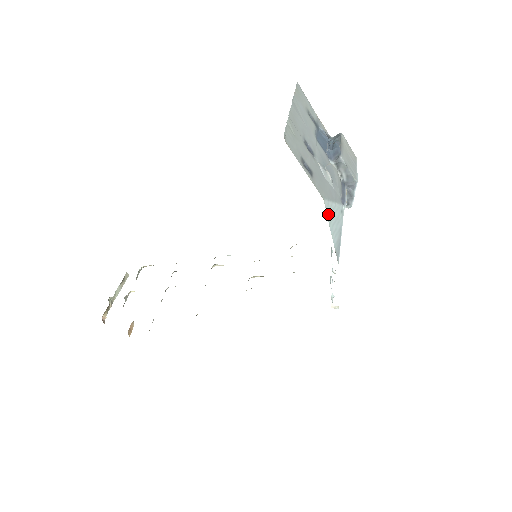
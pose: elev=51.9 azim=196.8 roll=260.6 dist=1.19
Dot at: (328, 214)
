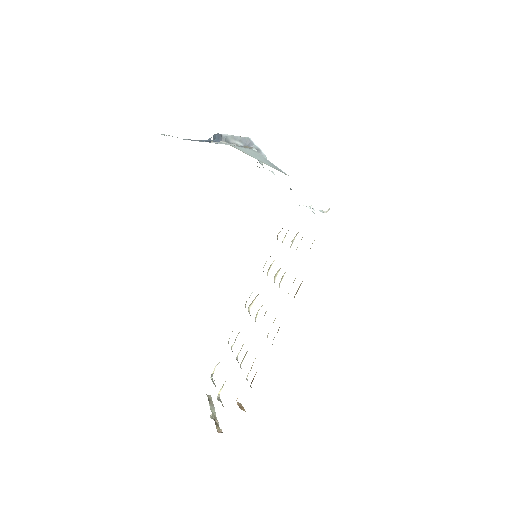
Dot at: (243, 152)
